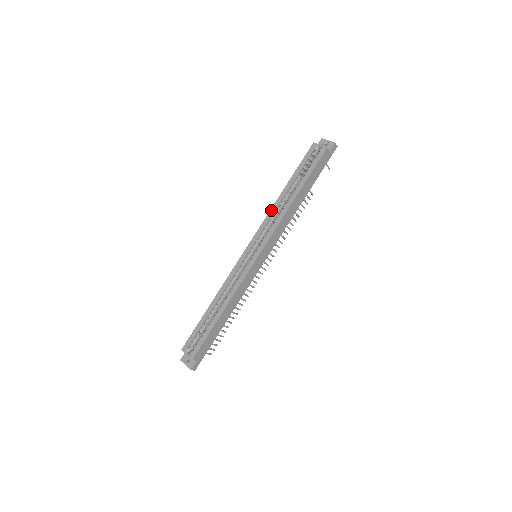
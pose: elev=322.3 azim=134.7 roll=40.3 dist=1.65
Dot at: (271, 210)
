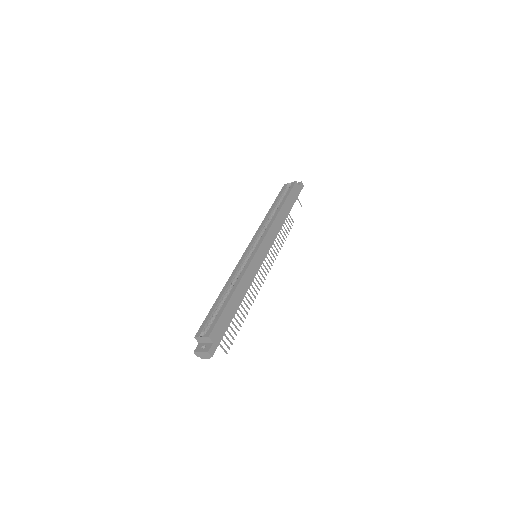
Dot at: (262, 223)
